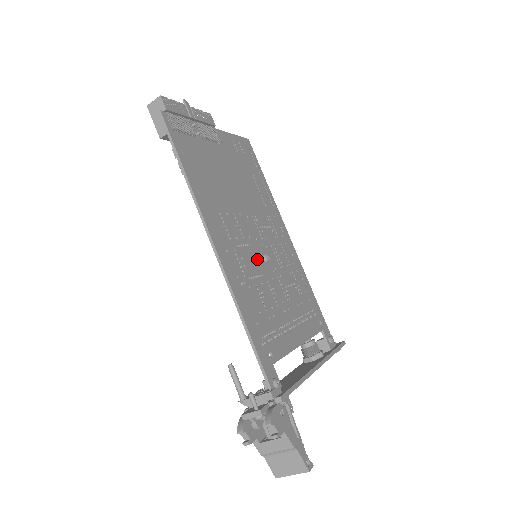
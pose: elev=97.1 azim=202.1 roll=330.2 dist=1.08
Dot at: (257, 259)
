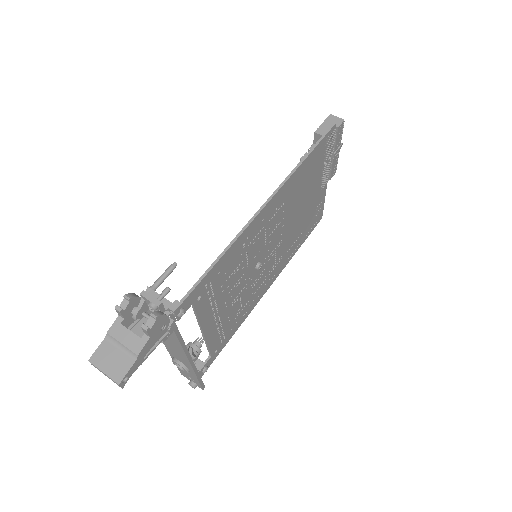
Dot at: (257, 256)
